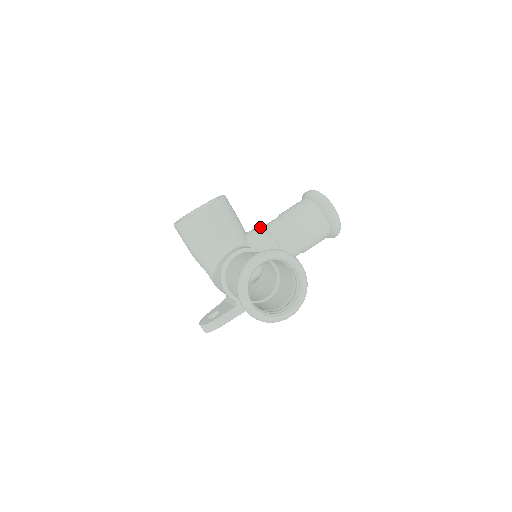
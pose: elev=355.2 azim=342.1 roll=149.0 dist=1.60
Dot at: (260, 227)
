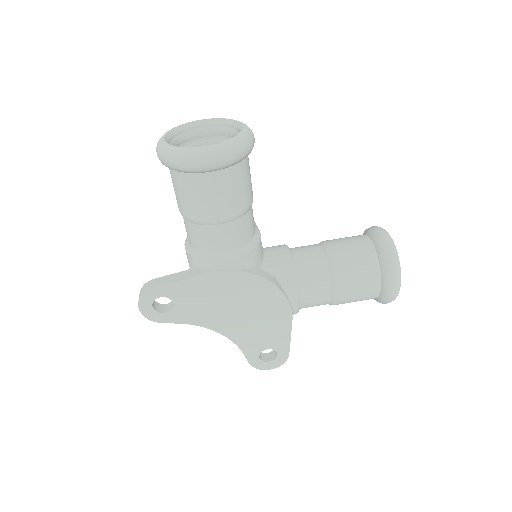
Dot at: occluded
